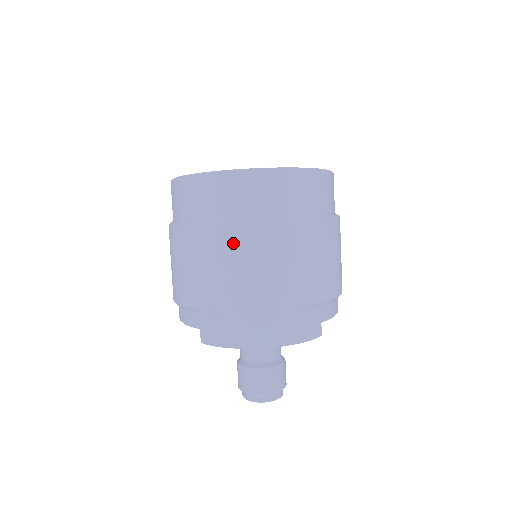
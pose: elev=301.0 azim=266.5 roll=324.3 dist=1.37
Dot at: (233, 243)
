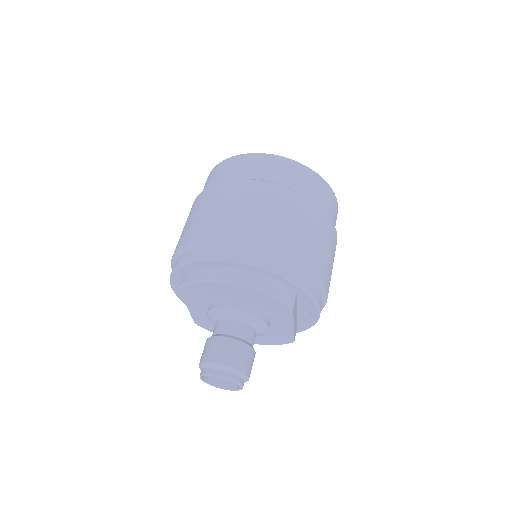
Dot at: (233, 192)
